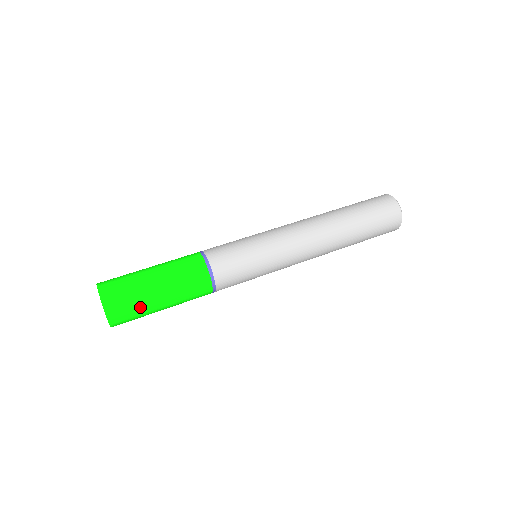
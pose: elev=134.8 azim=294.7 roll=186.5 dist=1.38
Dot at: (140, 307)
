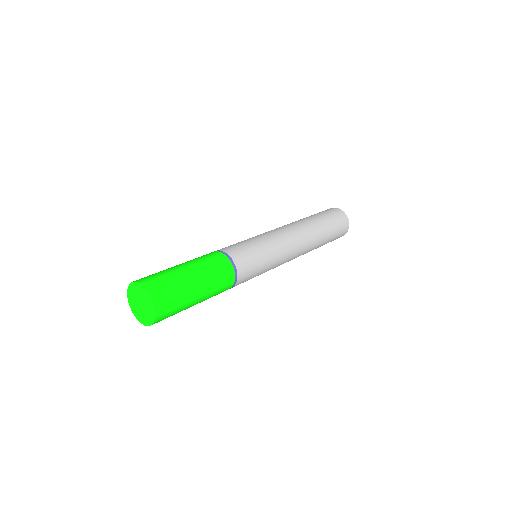
Dot at: (181, 309)
